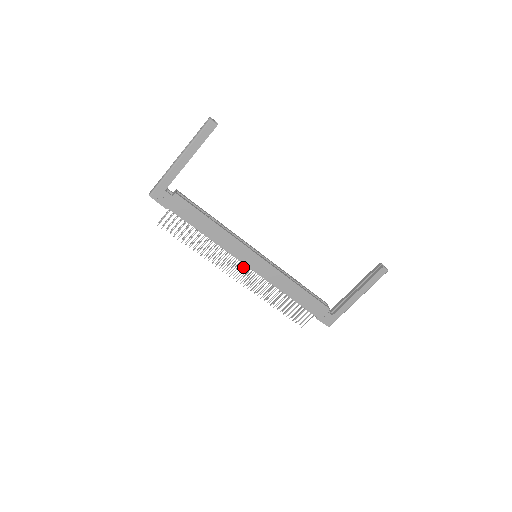
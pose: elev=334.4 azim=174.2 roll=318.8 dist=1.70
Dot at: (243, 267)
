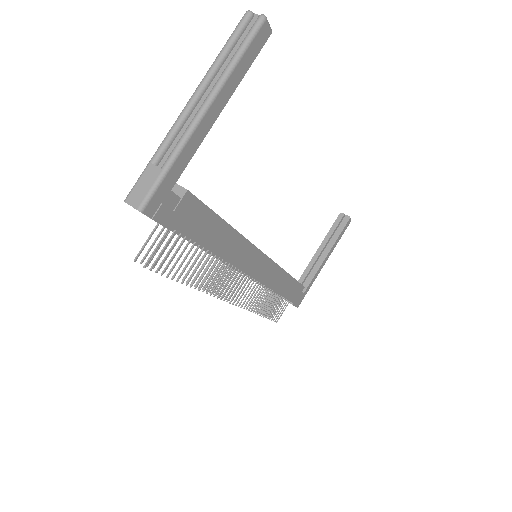
Dot at: (243, 280)
